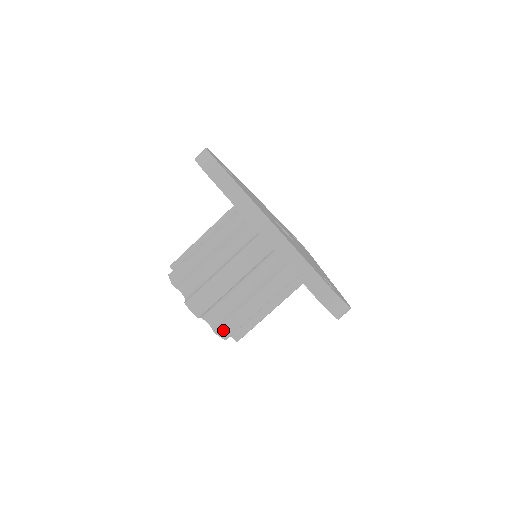
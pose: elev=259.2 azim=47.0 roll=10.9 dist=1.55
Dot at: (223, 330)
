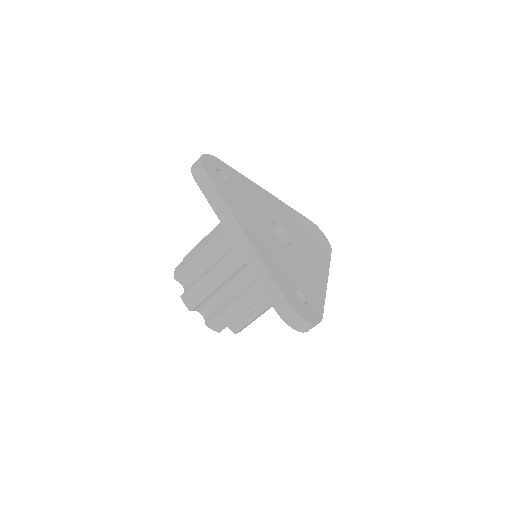
Dot at: (213, 324)
